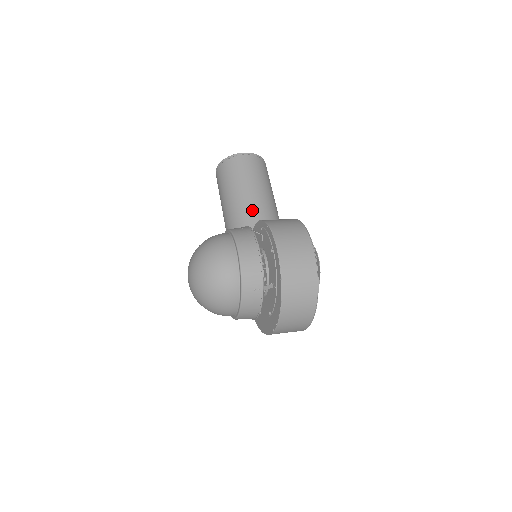
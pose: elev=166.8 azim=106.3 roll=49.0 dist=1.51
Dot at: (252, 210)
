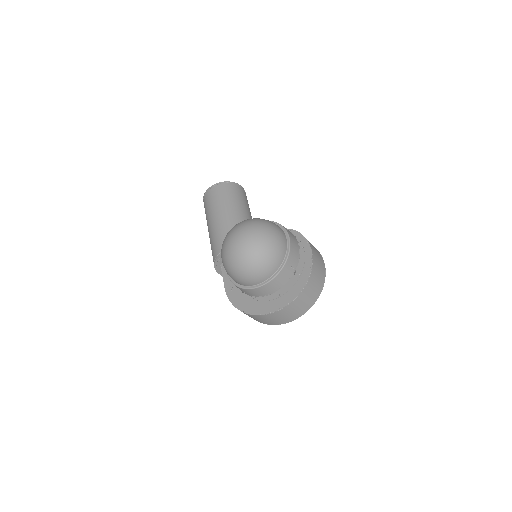
Dot at: occluded
